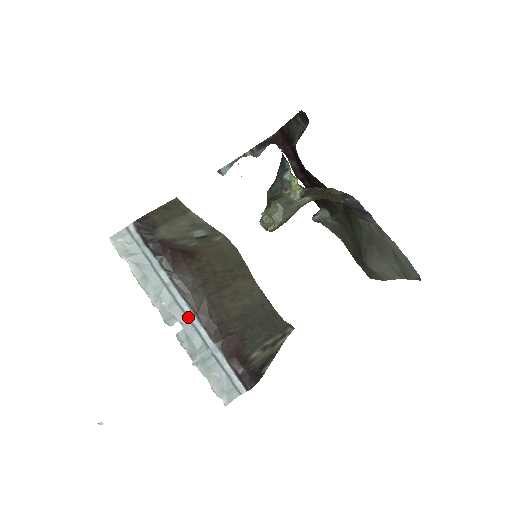
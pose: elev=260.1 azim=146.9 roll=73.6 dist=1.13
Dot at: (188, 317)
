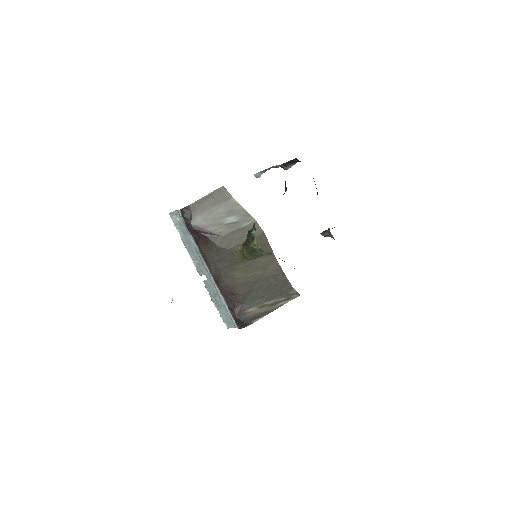
Dot at: (209, 275)
